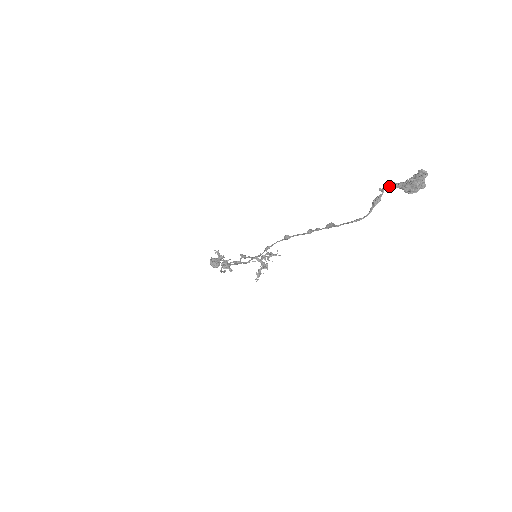
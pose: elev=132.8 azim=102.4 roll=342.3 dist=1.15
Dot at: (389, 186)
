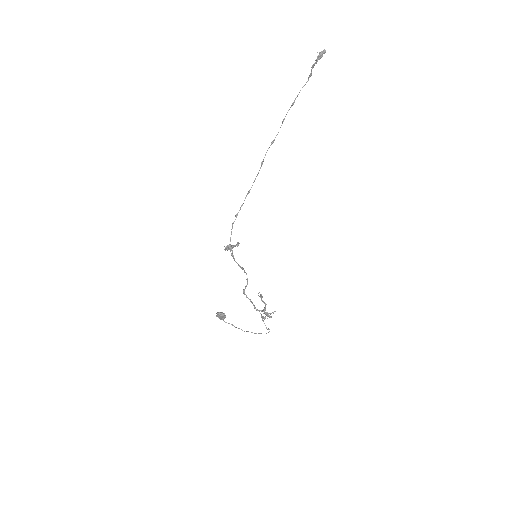
Dot at: (312, 65)
